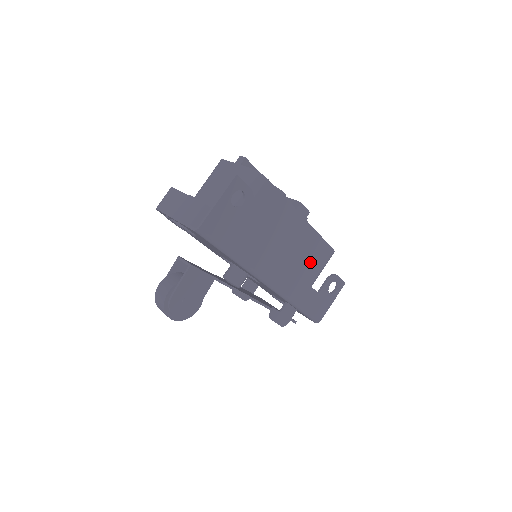
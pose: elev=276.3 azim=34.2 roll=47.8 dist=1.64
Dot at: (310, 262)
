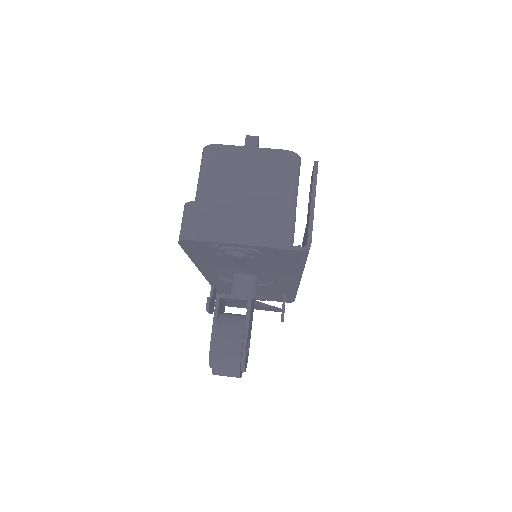
Dot at: occluded
